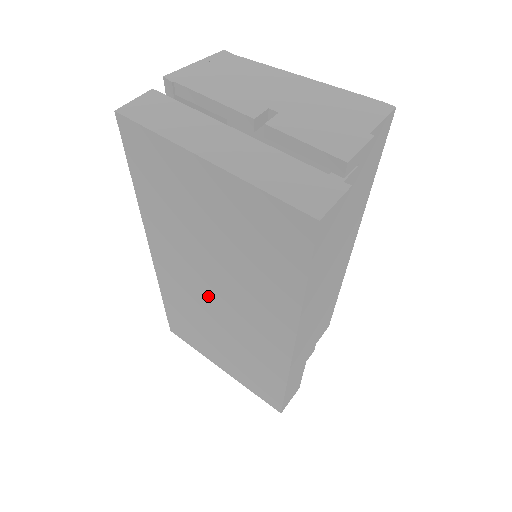
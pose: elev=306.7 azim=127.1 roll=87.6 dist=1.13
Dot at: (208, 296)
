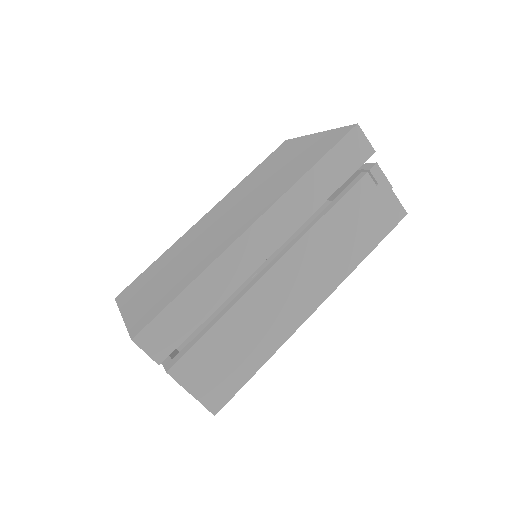
Dot at: (216, 224)
